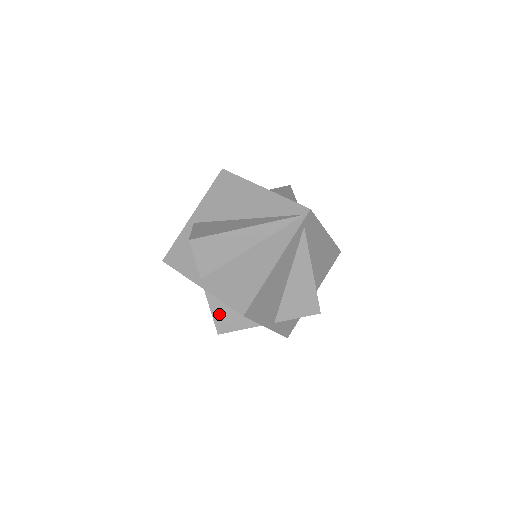
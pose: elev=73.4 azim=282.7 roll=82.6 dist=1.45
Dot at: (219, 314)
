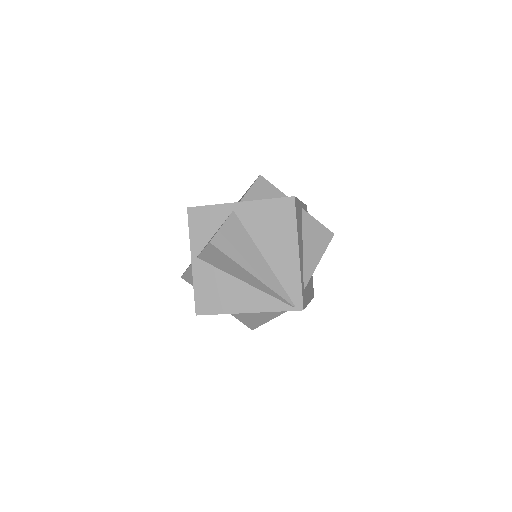
Dot at: (191, 274)
